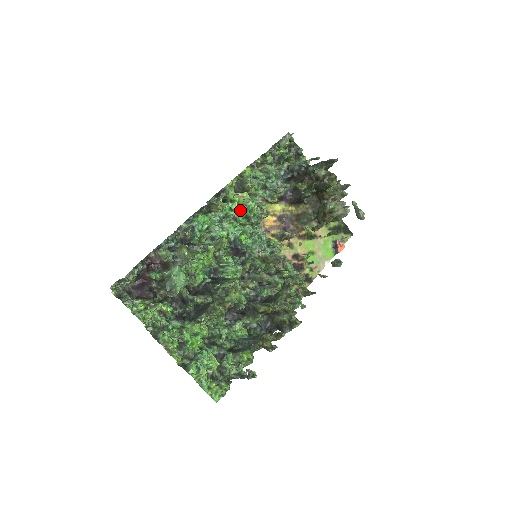
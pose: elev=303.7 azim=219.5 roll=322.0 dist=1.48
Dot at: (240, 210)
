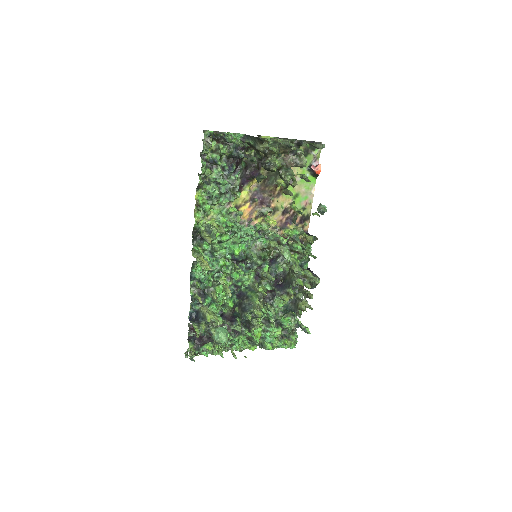
Dot at: occluded
